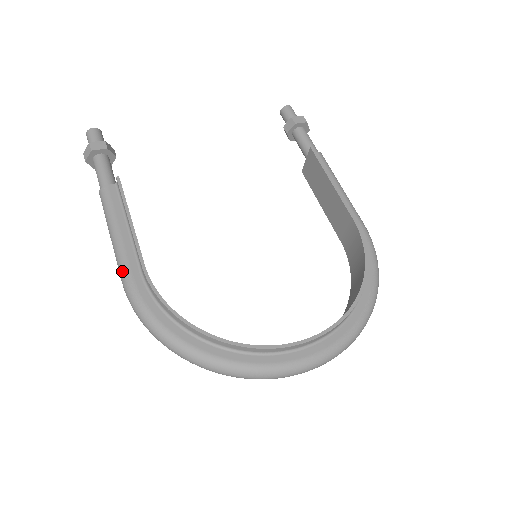
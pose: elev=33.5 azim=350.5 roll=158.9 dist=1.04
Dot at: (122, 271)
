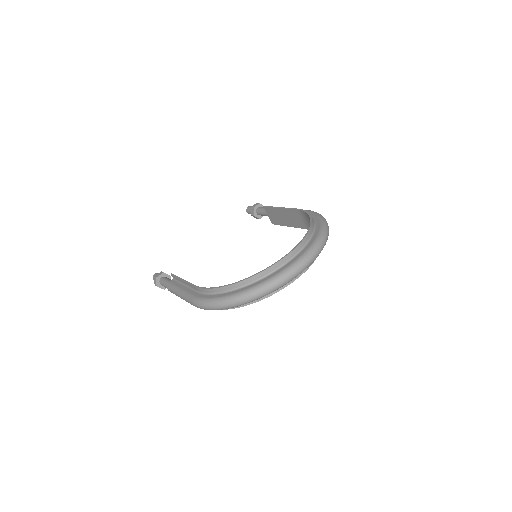
Dot at: (189, 299)
